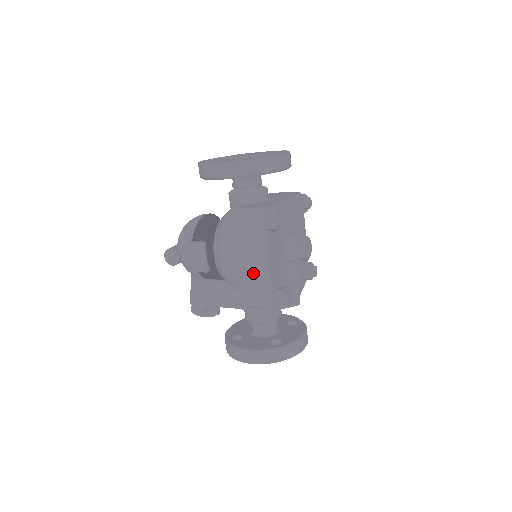
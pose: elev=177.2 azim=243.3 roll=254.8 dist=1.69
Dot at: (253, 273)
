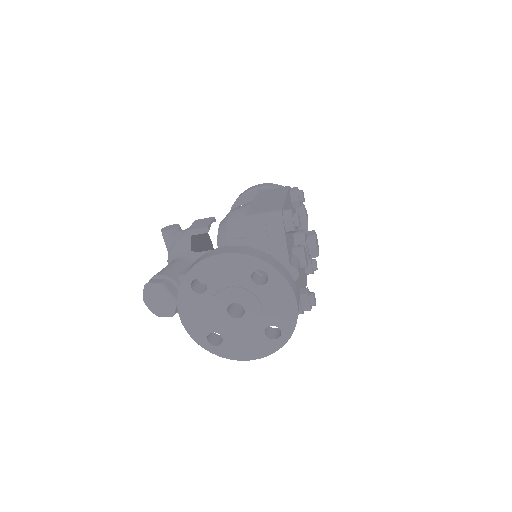
Dot at: (266, 202)
